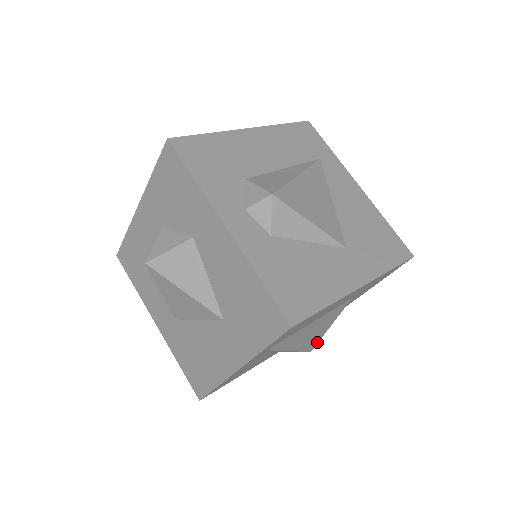
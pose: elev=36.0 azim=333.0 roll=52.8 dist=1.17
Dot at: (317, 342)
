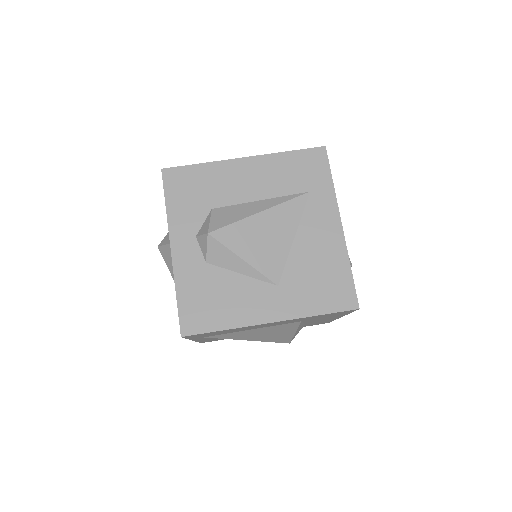
Dot at: (290, 339)
